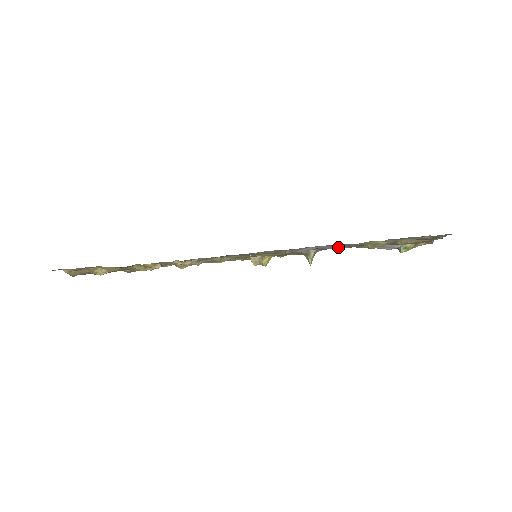
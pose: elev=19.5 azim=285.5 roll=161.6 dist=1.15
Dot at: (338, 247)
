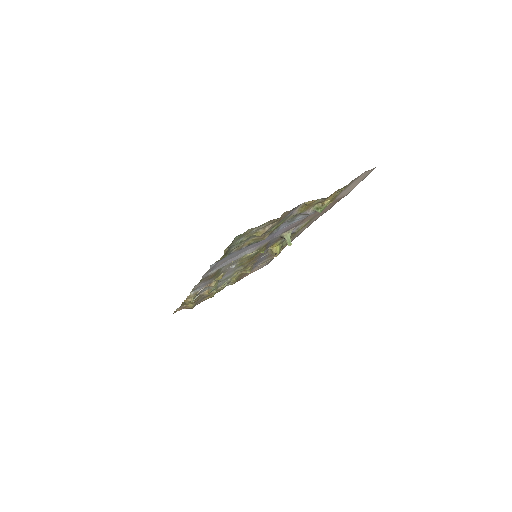
Dot at: (286, 228)
